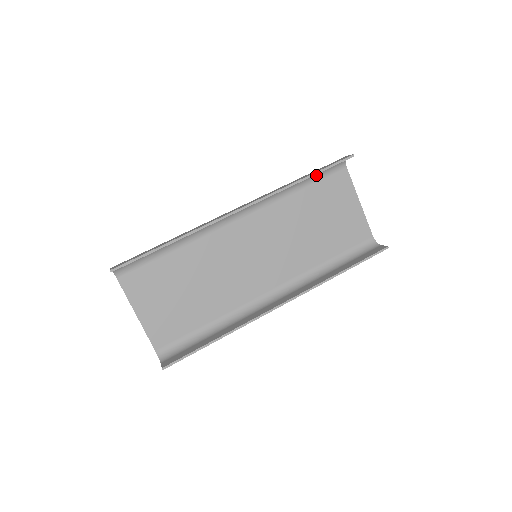
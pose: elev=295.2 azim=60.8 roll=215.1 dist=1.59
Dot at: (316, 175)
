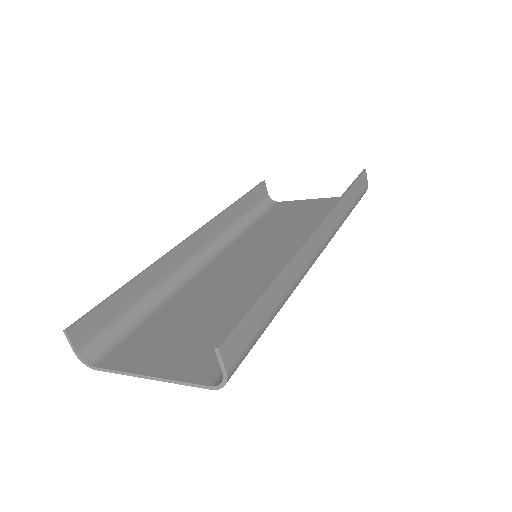
Dot at: (256, 213)
